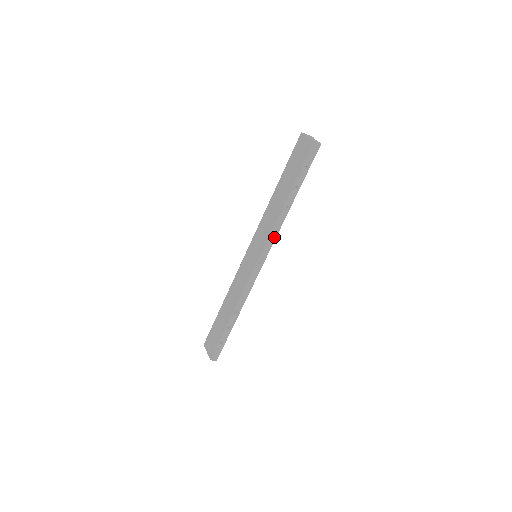
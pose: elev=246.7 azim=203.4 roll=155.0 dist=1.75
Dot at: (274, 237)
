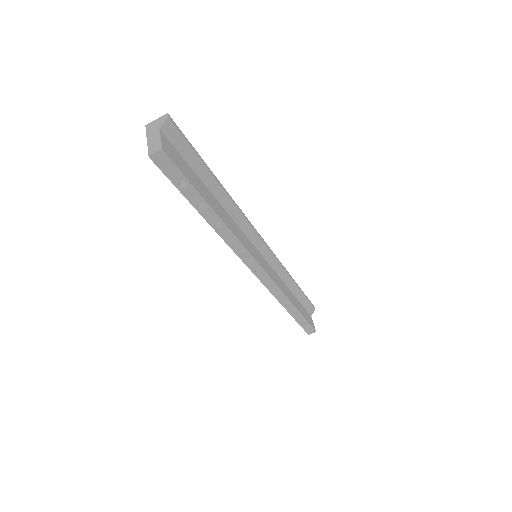
Dot at: (243, 249)
